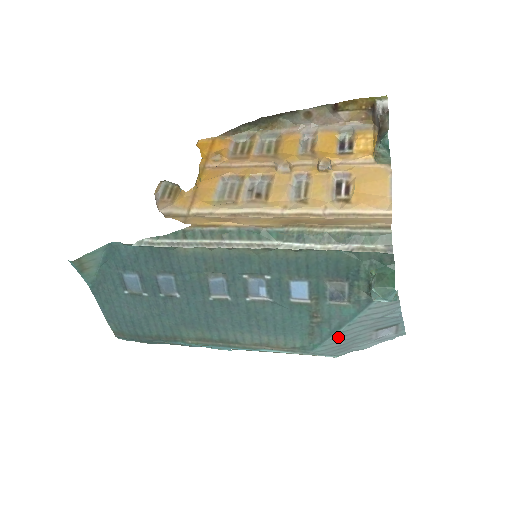
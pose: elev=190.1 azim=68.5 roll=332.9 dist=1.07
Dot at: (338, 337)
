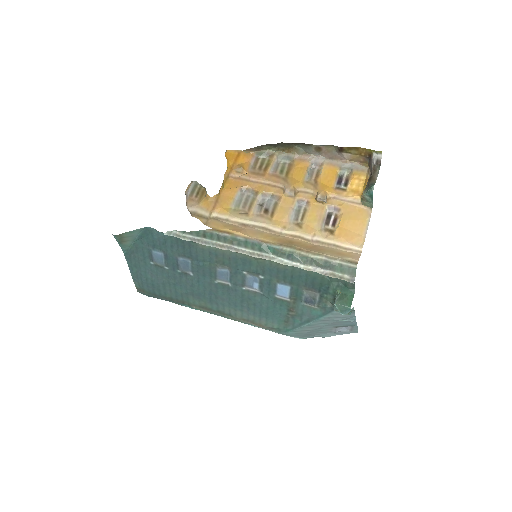
Dot at: (306, 327)
